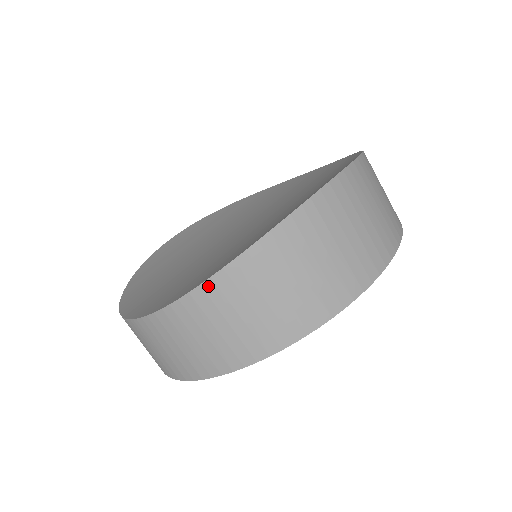
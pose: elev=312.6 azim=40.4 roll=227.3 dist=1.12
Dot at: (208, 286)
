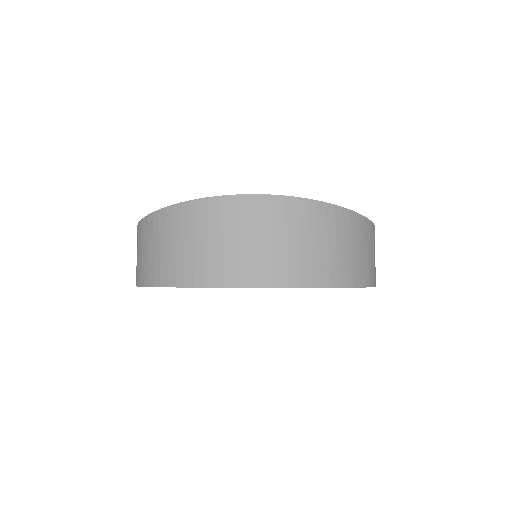
Dot at: (150, 218)
